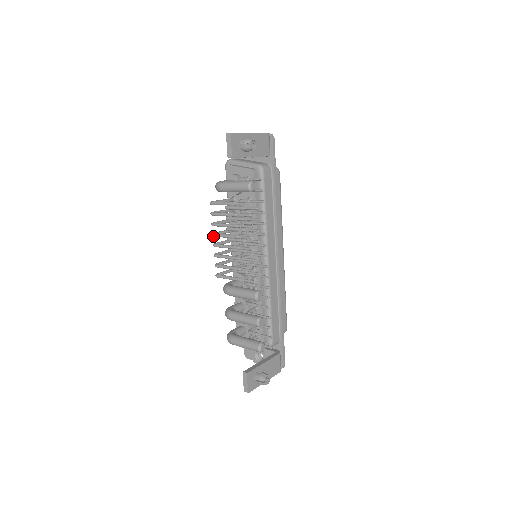
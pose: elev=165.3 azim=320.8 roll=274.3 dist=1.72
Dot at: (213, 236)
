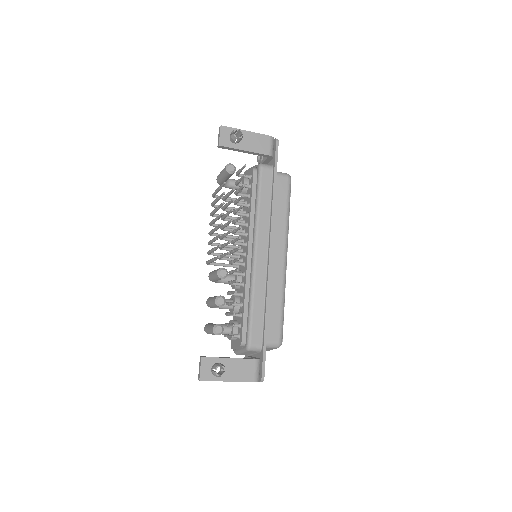
Dot at: (210, 225)
